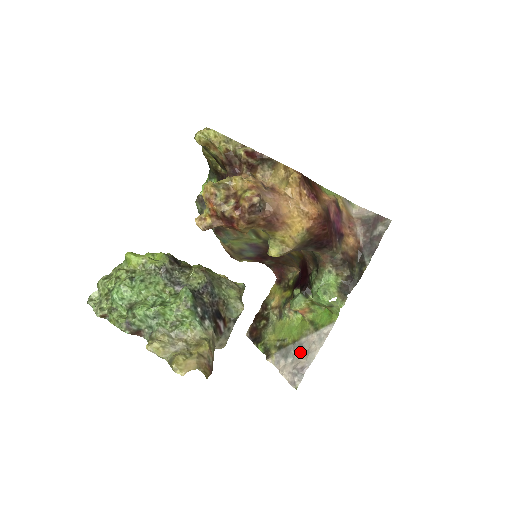
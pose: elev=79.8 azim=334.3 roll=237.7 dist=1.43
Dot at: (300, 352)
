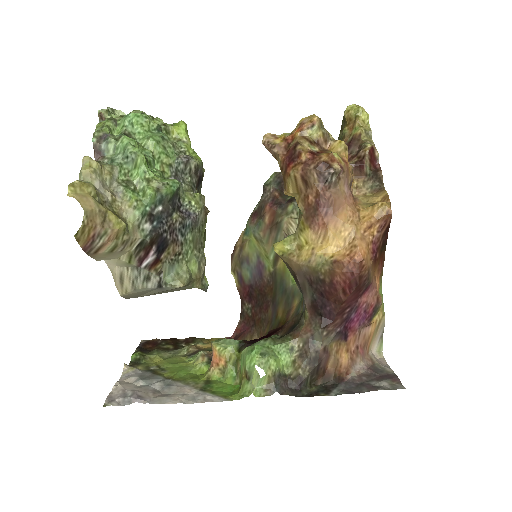
Dot at: (160, 388)
